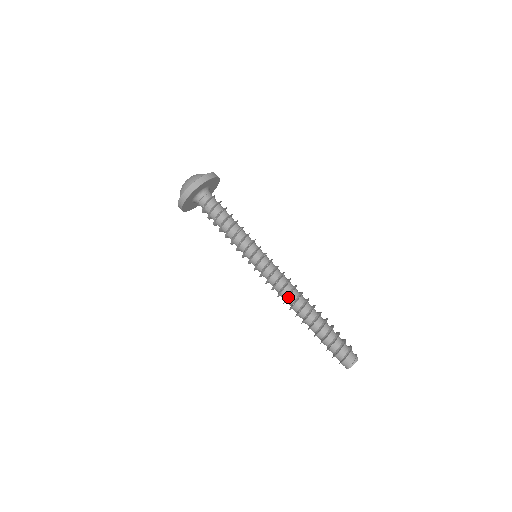
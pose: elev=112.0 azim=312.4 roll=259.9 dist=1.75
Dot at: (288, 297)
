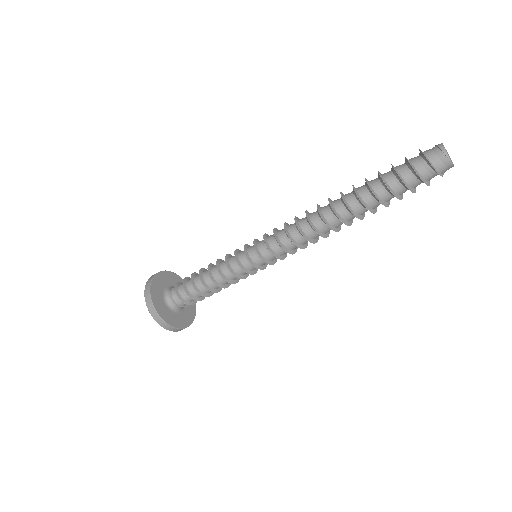
Dot at: (311, 224)
